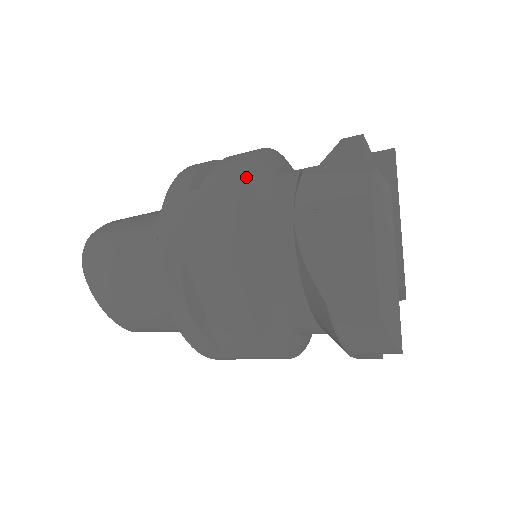
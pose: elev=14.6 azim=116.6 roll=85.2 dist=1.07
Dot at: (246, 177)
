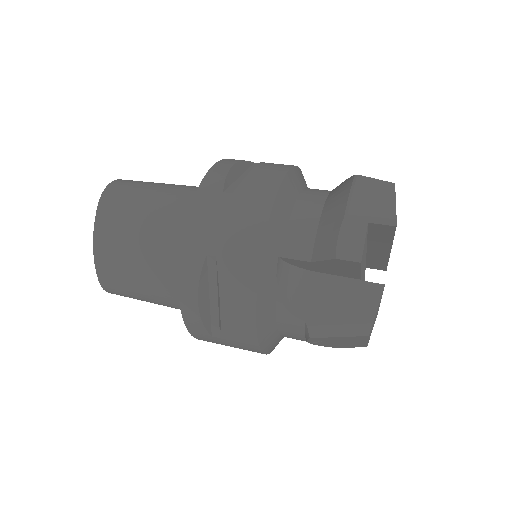
Dot at: (262, 341)
